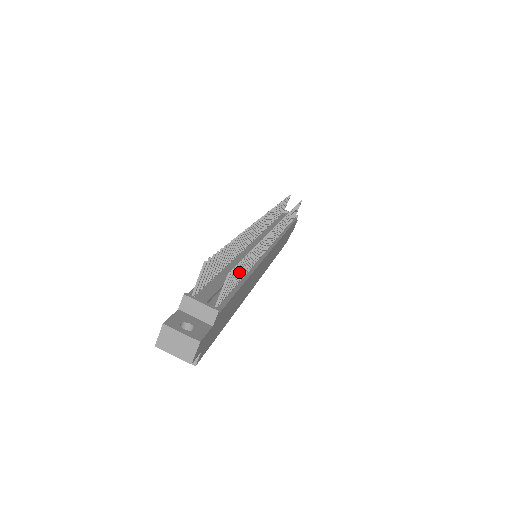
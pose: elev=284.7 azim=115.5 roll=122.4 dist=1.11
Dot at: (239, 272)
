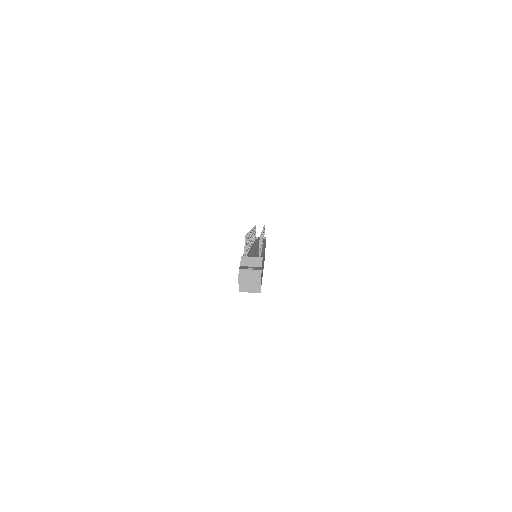
Dot at: occluded
